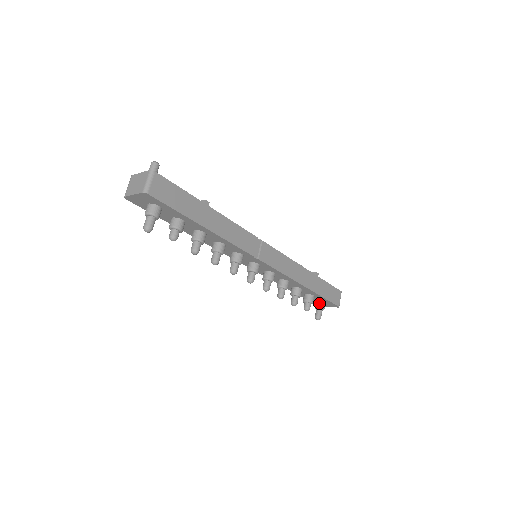
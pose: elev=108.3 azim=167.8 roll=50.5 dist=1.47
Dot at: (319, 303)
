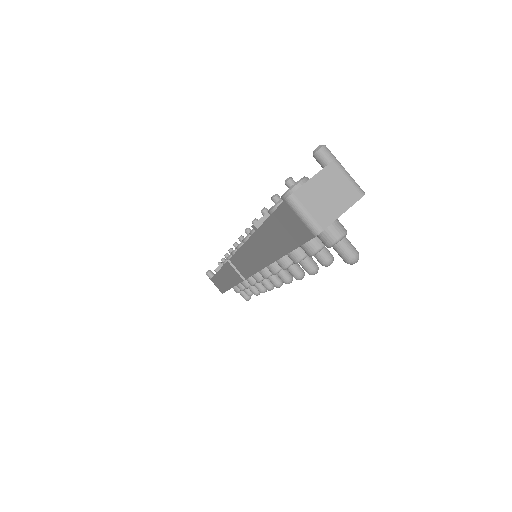
Dot at: occluded
